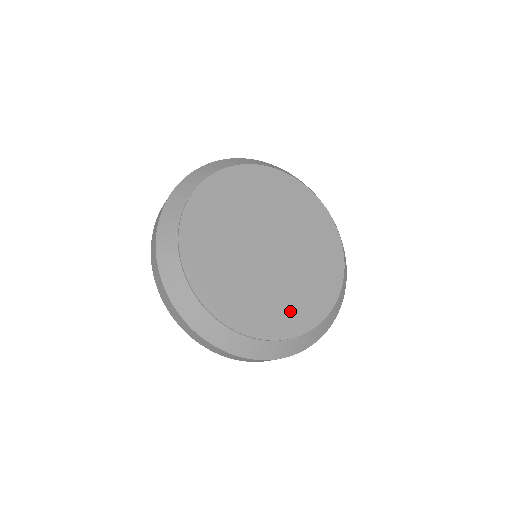
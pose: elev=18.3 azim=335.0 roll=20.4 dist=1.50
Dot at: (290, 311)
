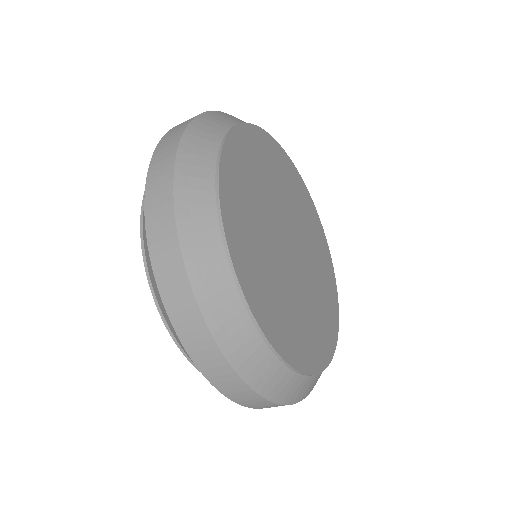
Dot at: (319, 331)
